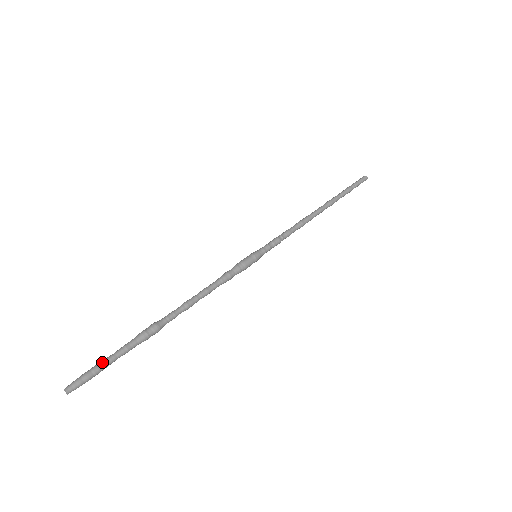
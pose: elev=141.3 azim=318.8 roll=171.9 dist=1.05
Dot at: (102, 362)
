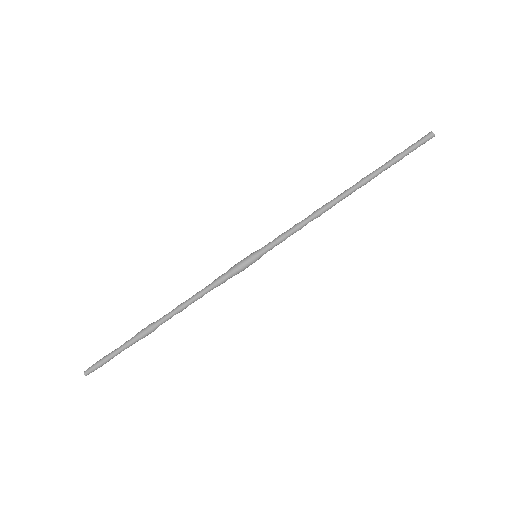
Dot at: (110, 358)
